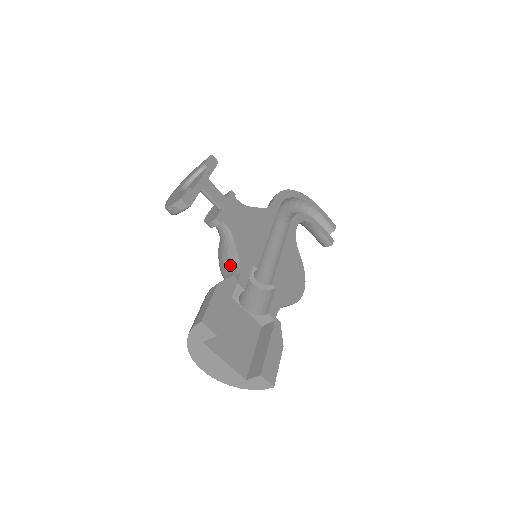
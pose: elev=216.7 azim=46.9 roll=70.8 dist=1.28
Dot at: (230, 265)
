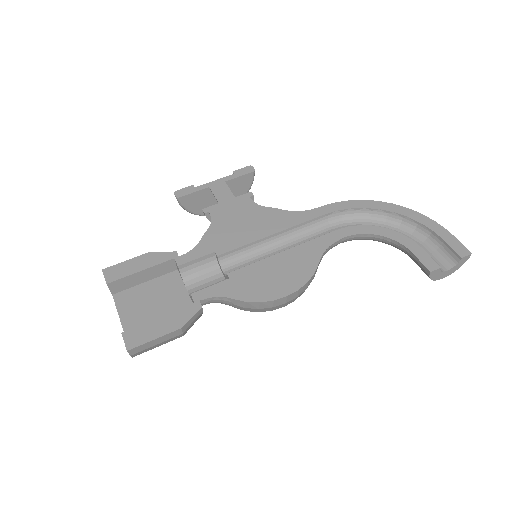
Dot at: occluded
